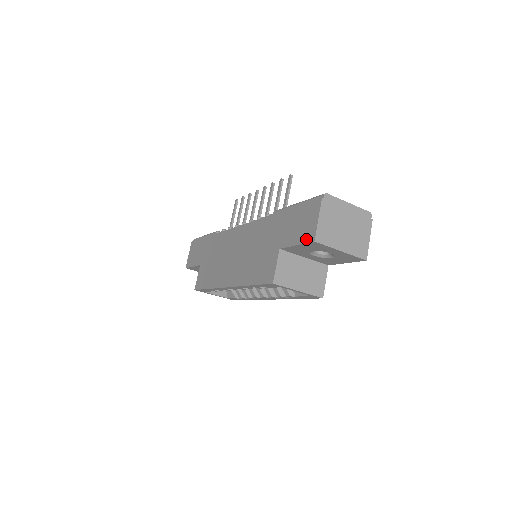
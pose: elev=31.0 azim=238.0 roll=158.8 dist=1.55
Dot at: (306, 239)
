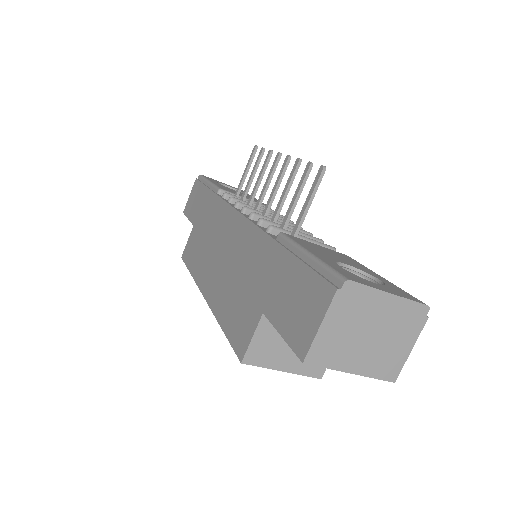
Dot at: (294, 343)
